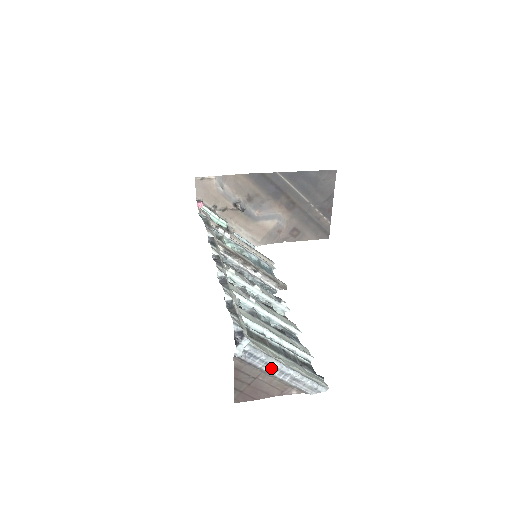
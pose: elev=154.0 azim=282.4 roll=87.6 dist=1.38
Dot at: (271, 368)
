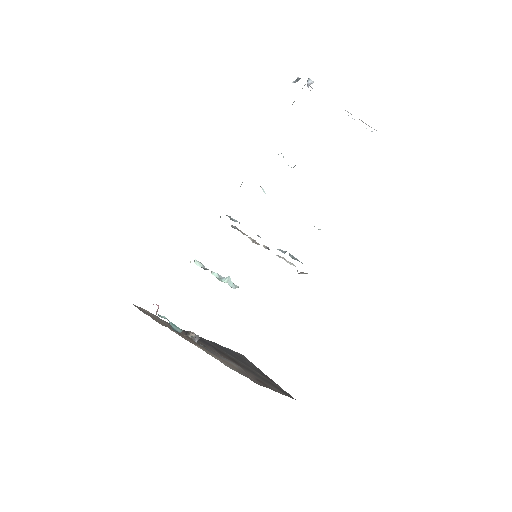
Dot at: occluded
